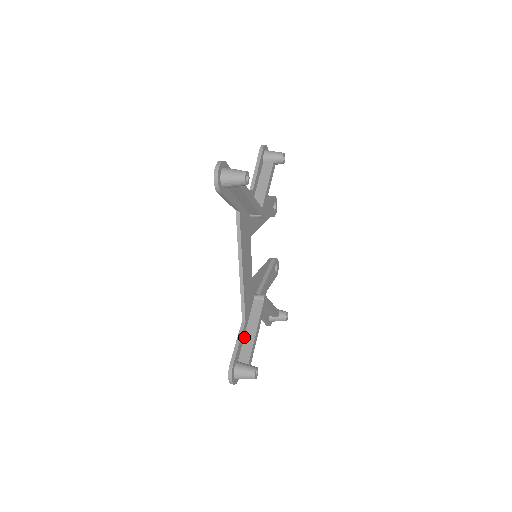
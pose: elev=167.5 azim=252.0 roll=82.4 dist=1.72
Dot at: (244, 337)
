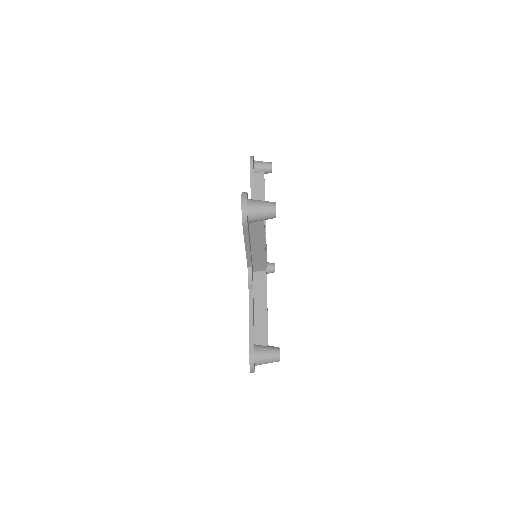
Dot at: occluded
